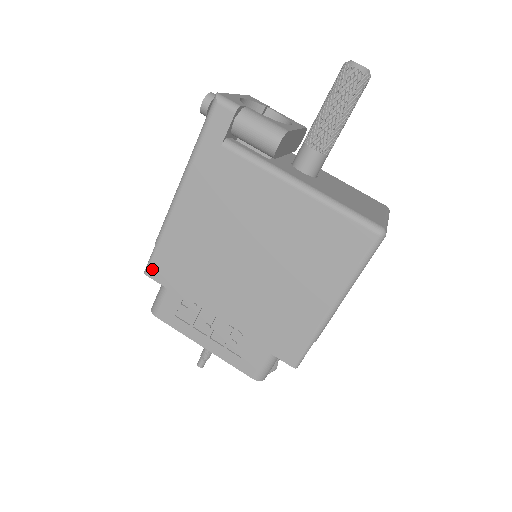
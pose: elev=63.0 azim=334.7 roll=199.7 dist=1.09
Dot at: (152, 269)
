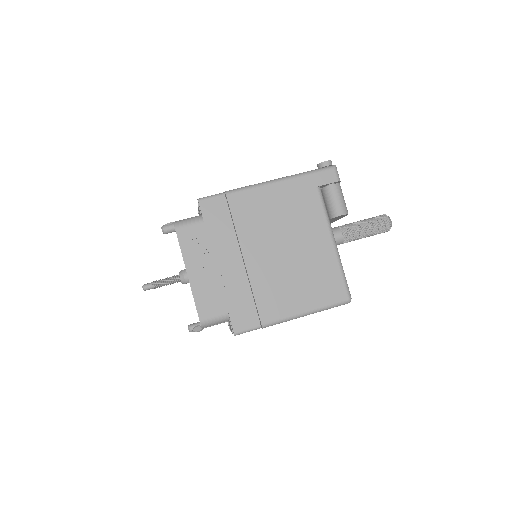
Dot at: (207, 202)
